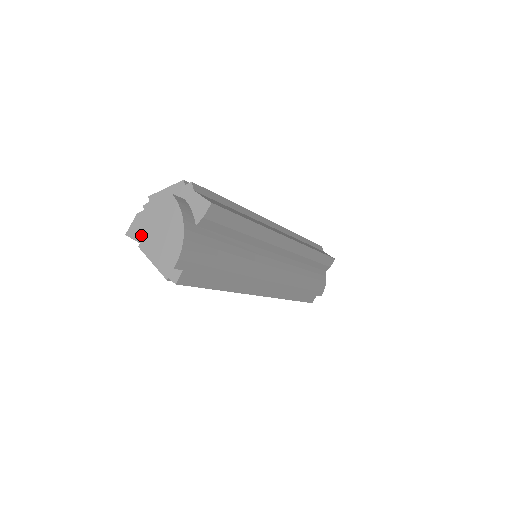
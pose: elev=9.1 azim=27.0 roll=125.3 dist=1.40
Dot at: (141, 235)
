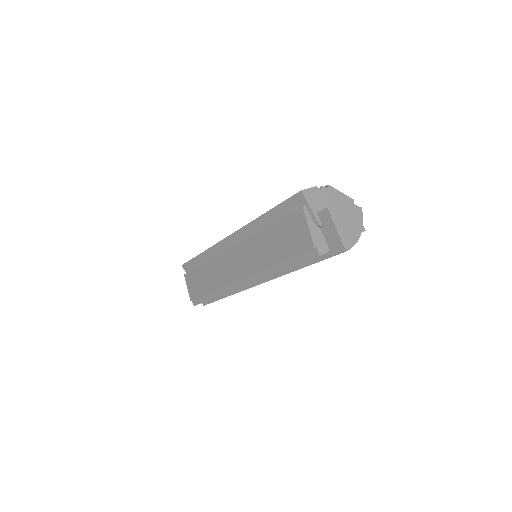
Dot at: (332, 209)
